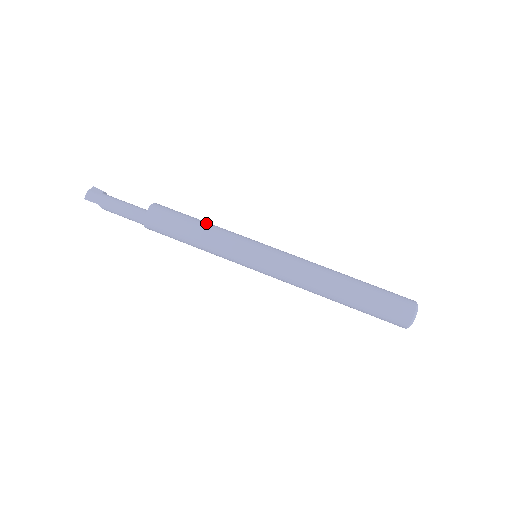
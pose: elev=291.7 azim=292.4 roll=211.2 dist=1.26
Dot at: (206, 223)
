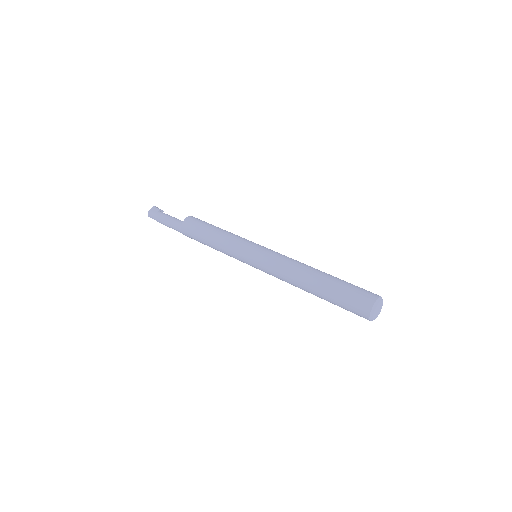
Dot at: (220, 231)
